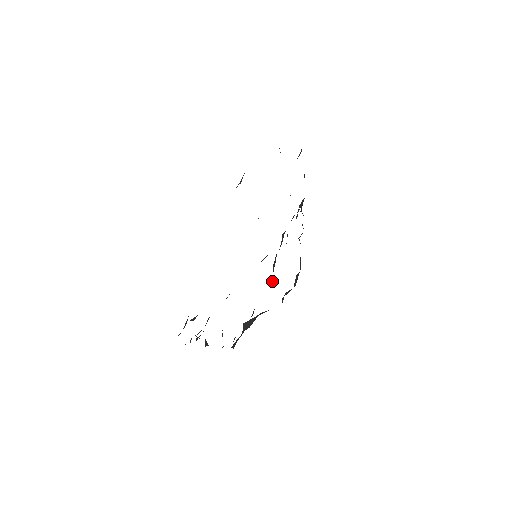
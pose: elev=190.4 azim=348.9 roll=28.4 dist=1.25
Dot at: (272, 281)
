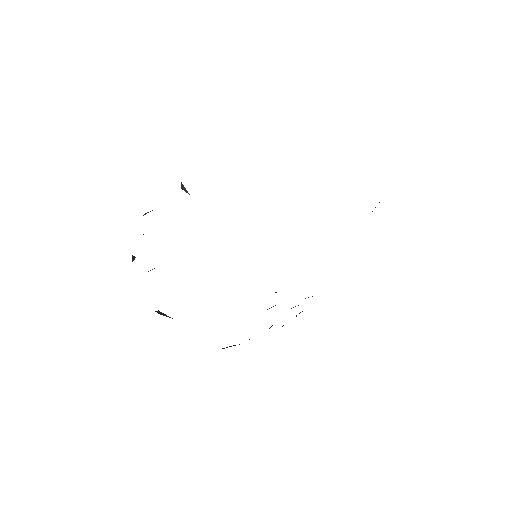
Dot at: occluded
